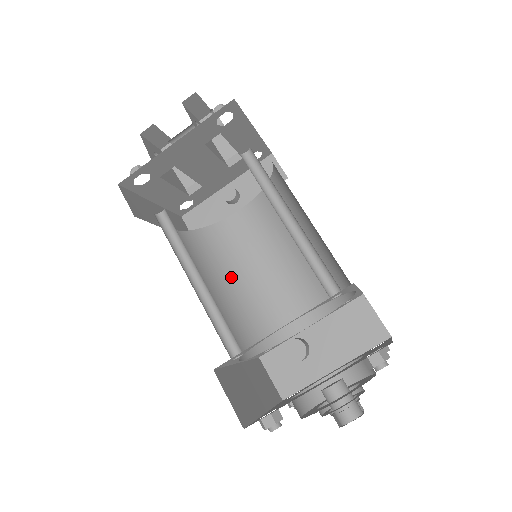
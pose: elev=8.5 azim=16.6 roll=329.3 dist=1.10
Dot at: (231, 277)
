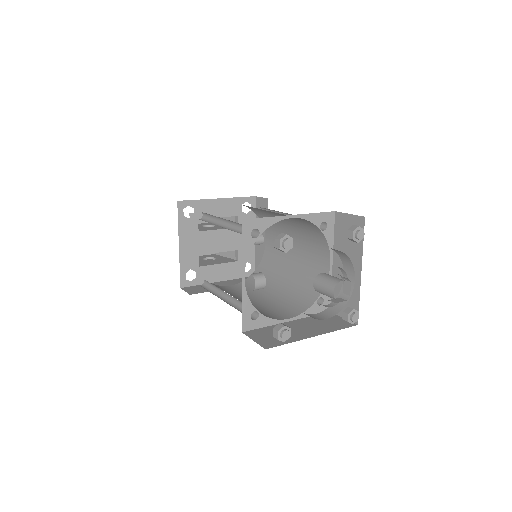
Dot at: (279, 281)
